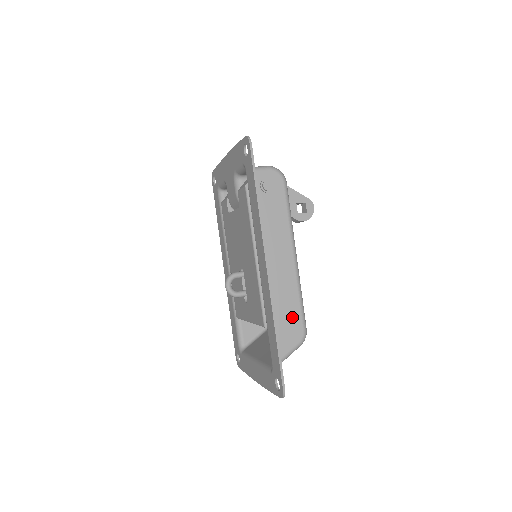
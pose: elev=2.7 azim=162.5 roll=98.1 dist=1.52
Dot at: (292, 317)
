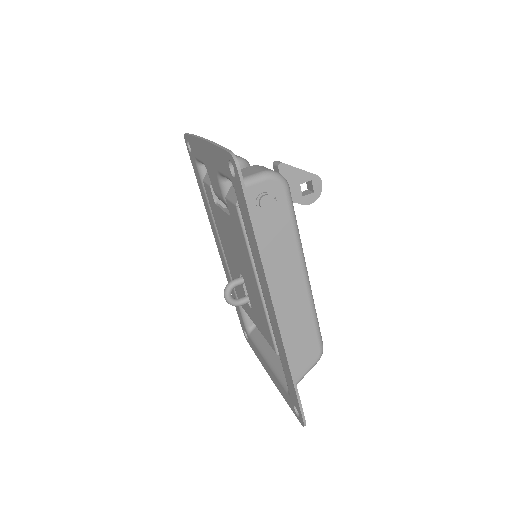
Dot at: (307, 340)
